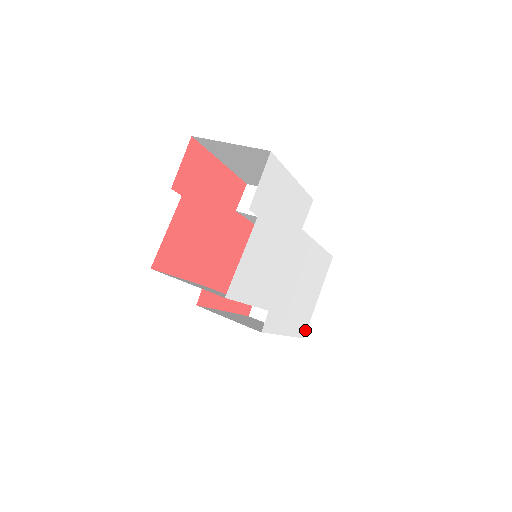
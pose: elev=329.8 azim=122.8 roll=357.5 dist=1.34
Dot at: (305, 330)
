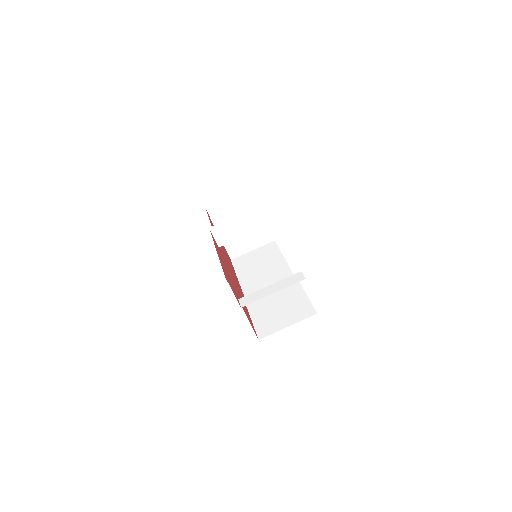
Dot at: (273, 237)
